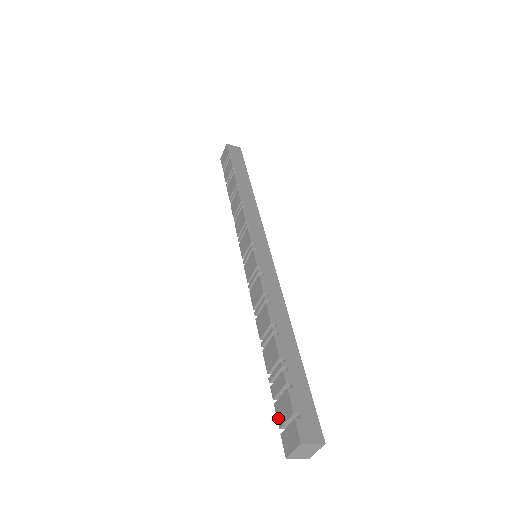
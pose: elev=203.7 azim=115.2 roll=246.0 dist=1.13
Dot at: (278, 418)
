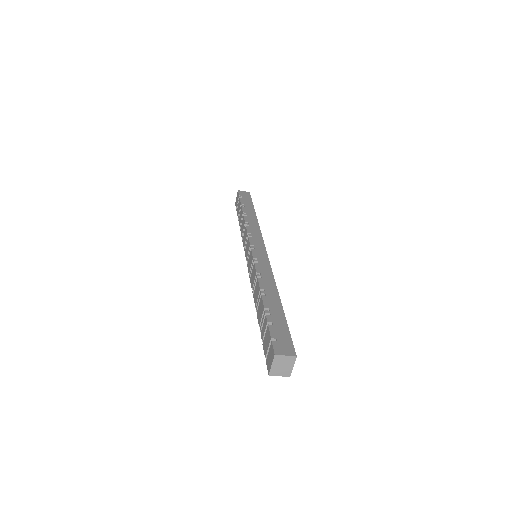
Dot at: (264, 351)
